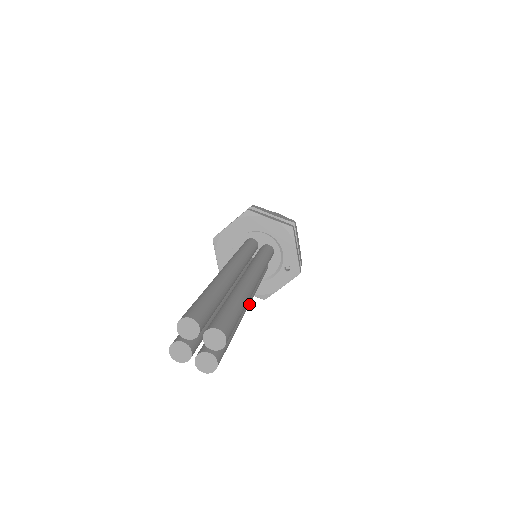
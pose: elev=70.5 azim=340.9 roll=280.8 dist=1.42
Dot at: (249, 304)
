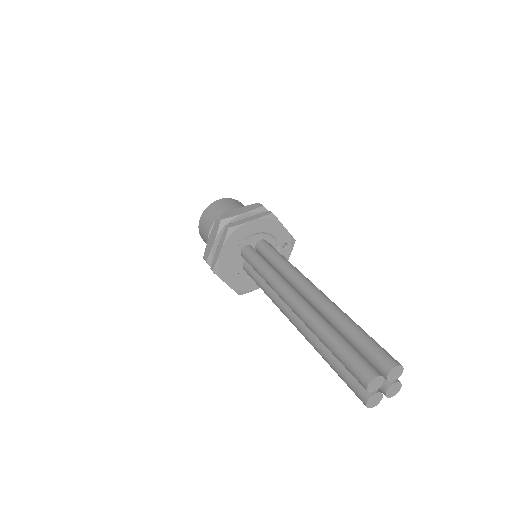
Dot at: occluded
